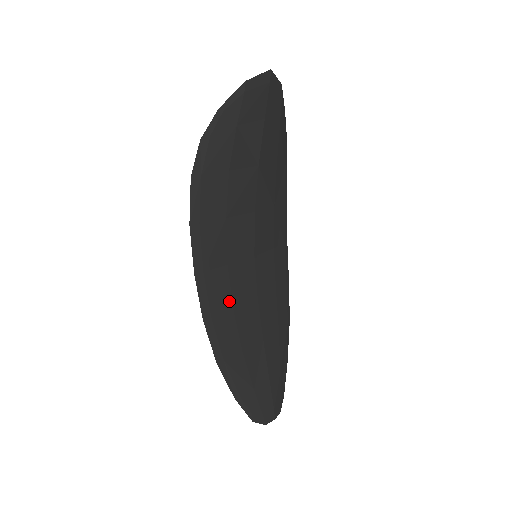
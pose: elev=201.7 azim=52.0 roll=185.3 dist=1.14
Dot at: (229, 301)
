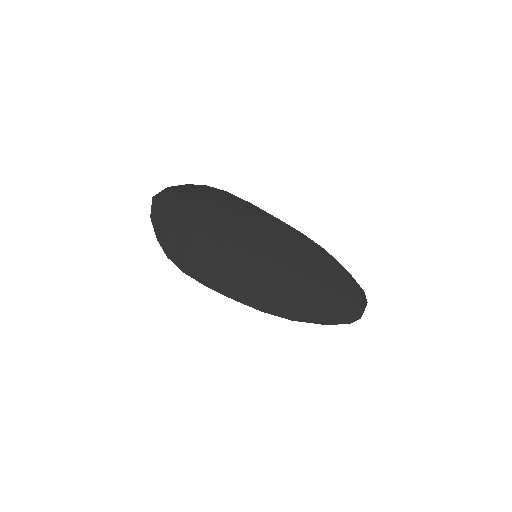
Dot at: (266, 290)
